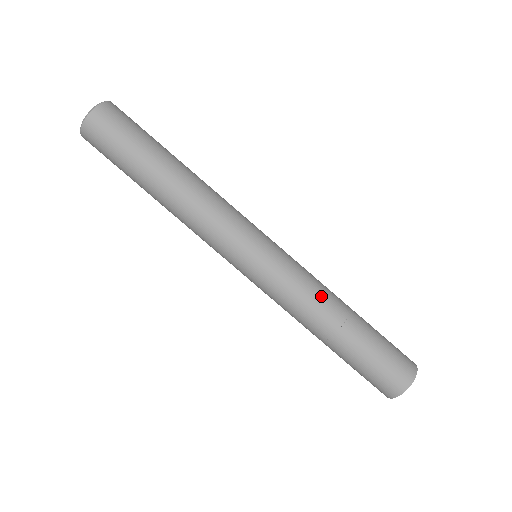
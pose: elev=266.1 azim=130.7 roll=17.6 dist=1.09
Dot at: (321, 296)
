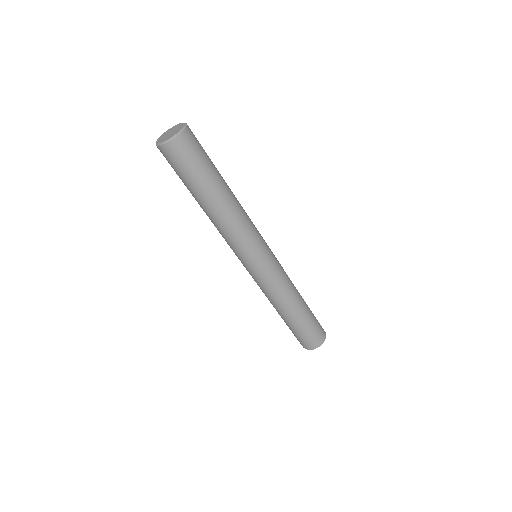
Dot at: (293, 285)
